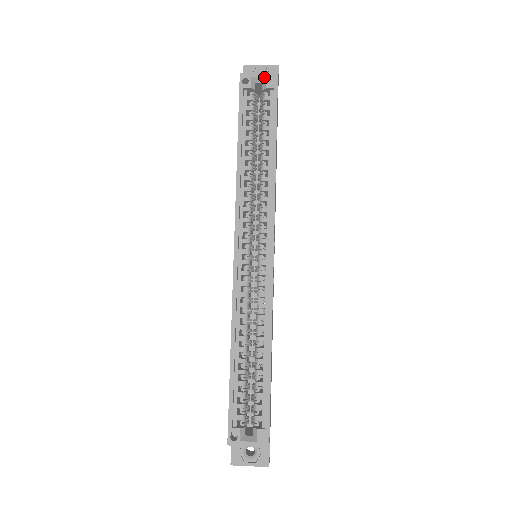
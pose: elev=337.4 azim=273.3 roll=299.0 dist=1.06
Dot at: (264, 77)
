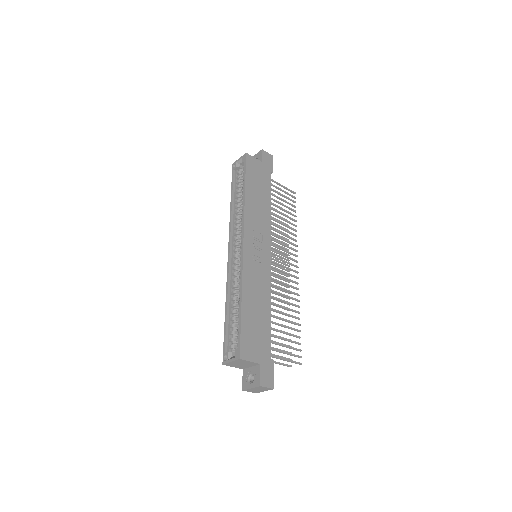
Dot at: (241, 159)
